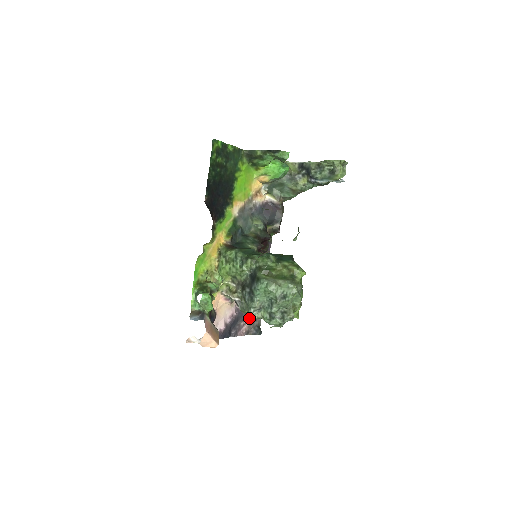
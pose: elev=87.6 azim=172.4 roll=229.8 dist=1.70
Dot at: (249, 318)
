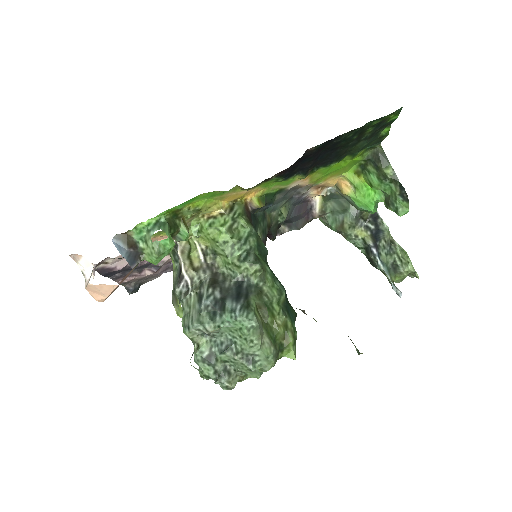
Dot at: (147, 274)
